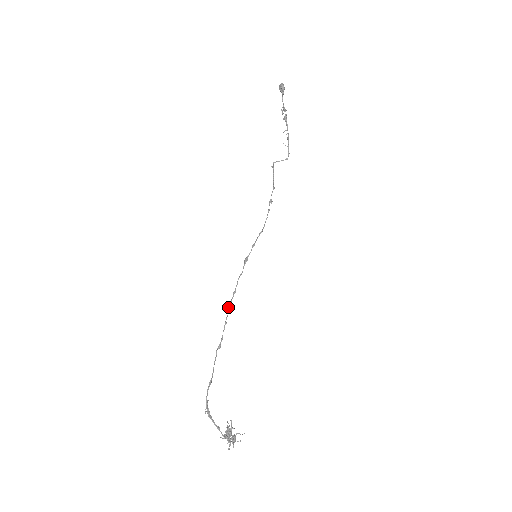
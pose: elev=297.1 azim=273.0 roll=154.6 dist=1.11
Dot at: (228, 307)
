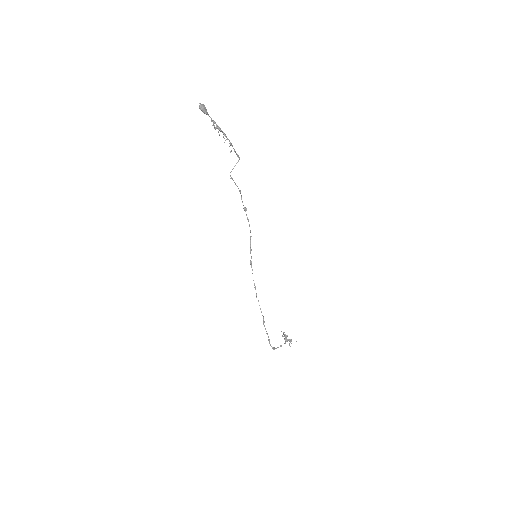
Dot at: occluded
